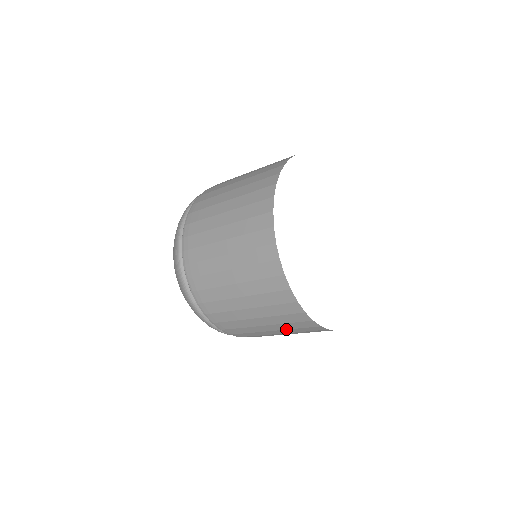
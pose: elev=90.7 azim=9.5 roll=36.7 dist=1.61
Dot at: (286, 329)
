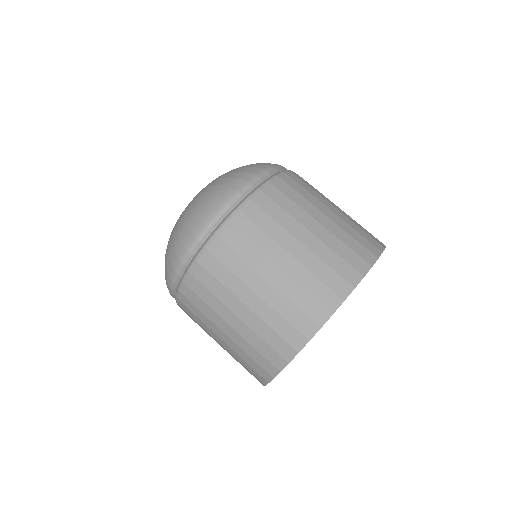
Dot at: (241, 347)
